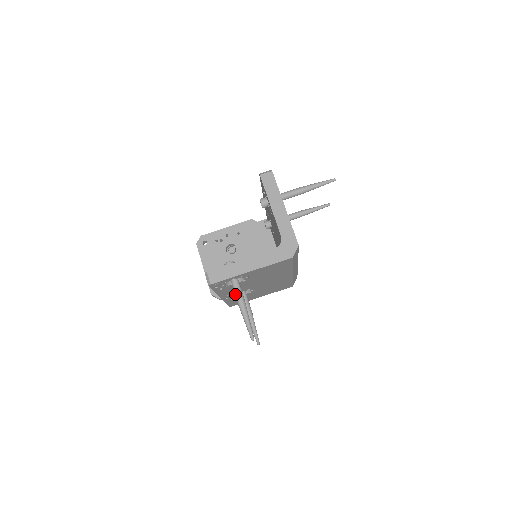
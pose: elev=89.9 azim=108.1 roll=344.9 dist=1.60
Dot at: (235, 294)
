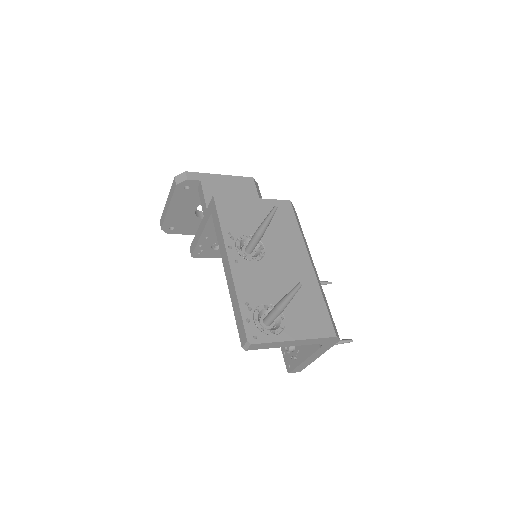
Dot at: occluded
